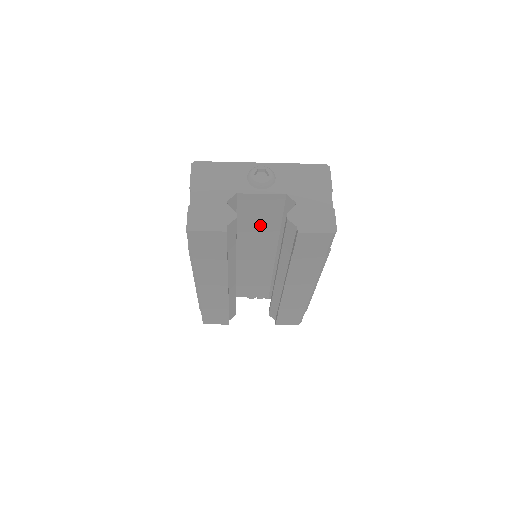
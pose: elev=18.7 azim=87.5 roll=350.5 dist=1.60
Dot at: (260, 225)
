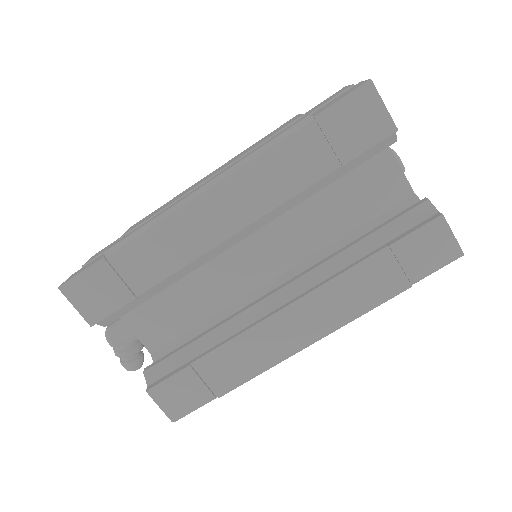
Dot at: (336, 208)
